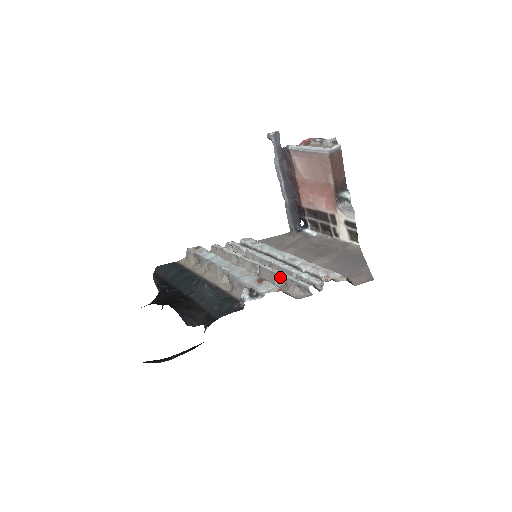
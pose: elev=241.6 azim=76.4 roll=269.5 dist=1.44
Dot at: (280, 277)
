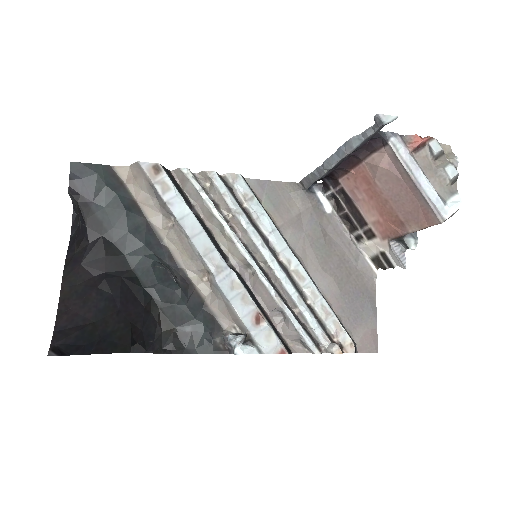
Dot at: (281, 311)
